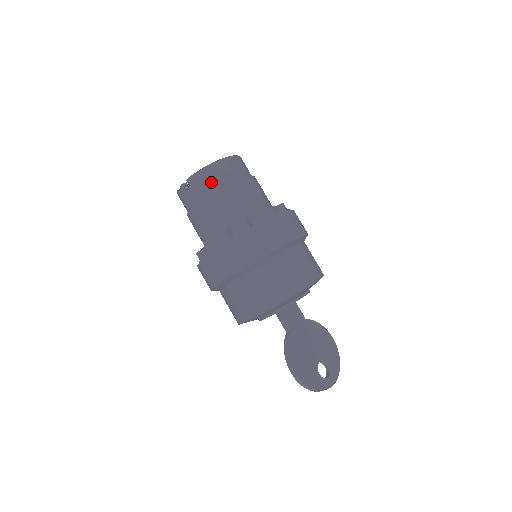
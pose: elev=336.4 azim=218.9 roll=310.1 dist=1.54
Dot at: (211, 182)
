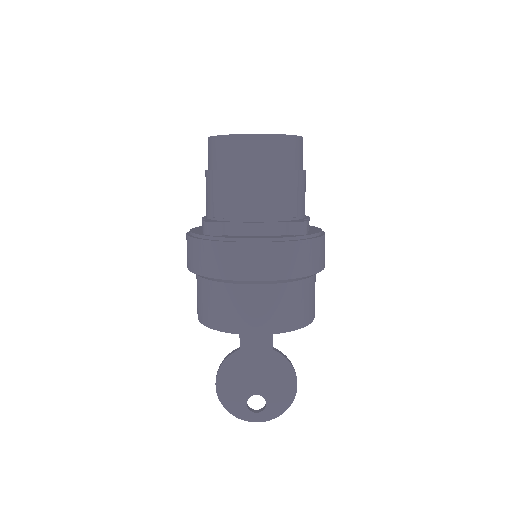
Dot at: (218, 157)
